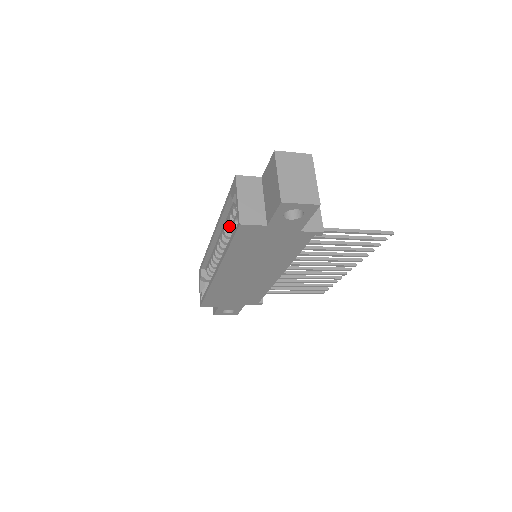
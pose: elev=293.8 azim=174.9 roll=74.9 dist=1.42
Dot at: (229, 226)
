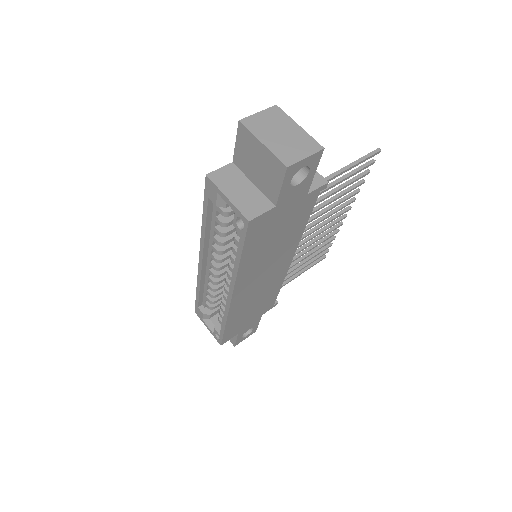
Dot at: (219, 239)
